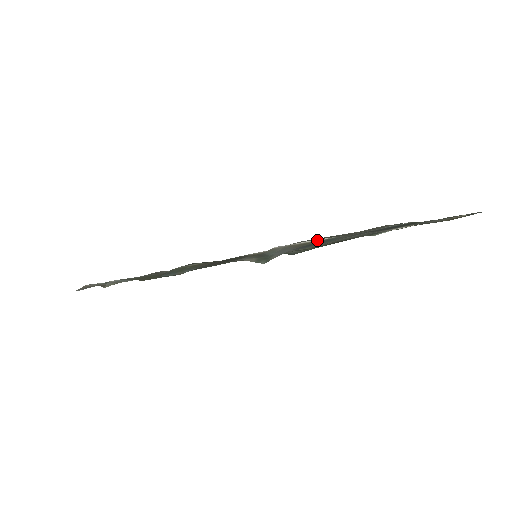
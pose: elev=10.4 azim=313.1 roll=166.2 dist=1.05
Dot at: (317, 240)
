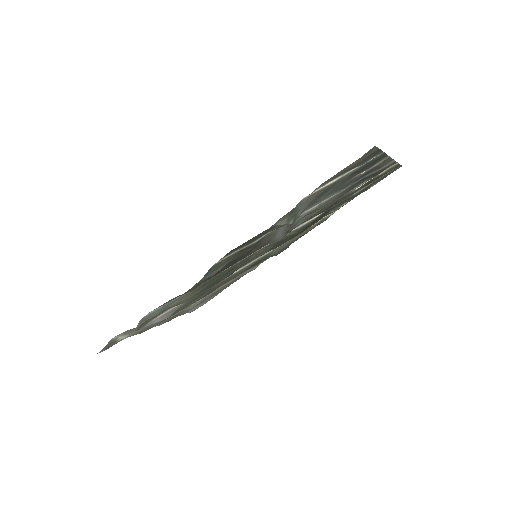
Dot at: (330, 184)
